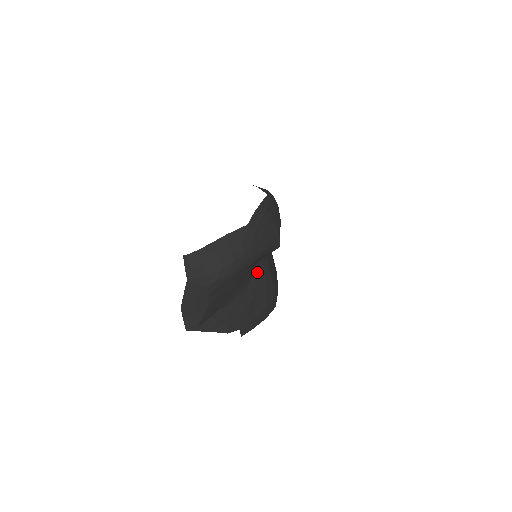
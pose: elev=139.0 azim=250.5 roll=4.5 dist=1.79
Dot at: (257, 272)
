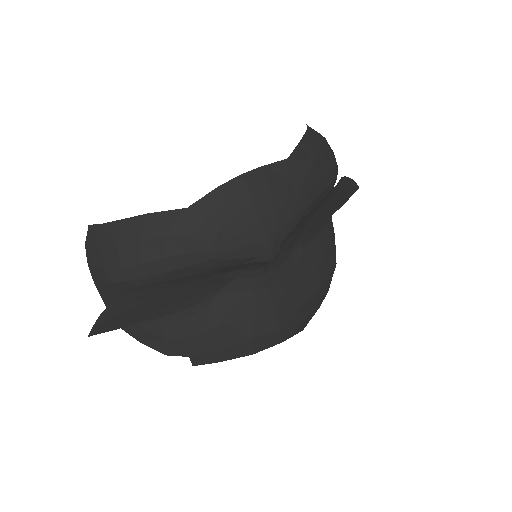
Dot at: (236, 285)
